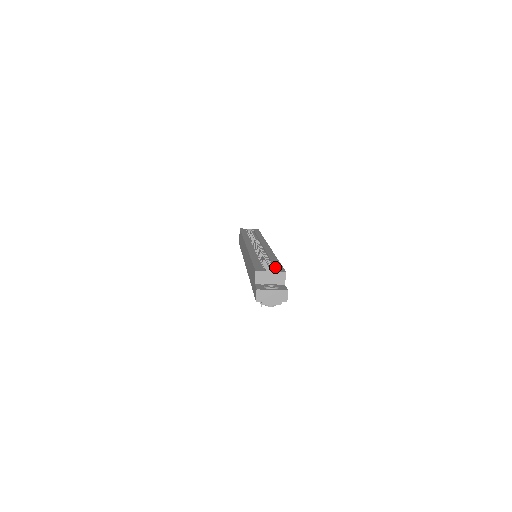
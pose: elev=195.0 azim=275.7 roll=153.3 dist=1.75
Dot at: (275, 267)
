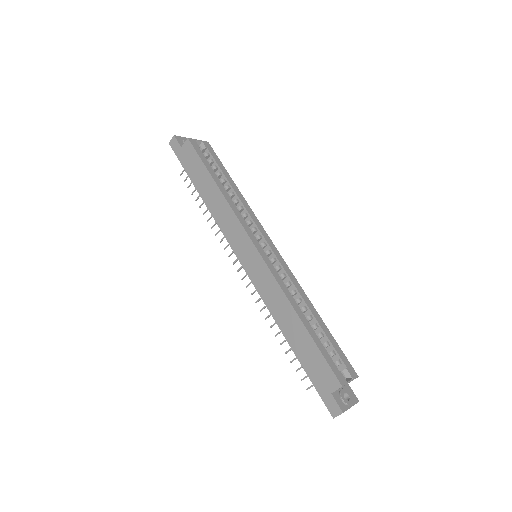
Dot at: (343, 361)
